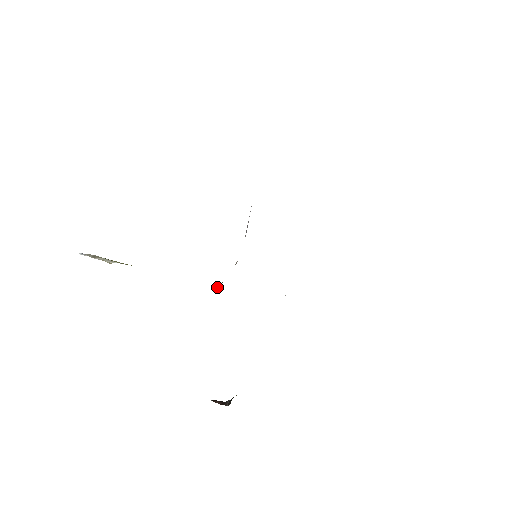
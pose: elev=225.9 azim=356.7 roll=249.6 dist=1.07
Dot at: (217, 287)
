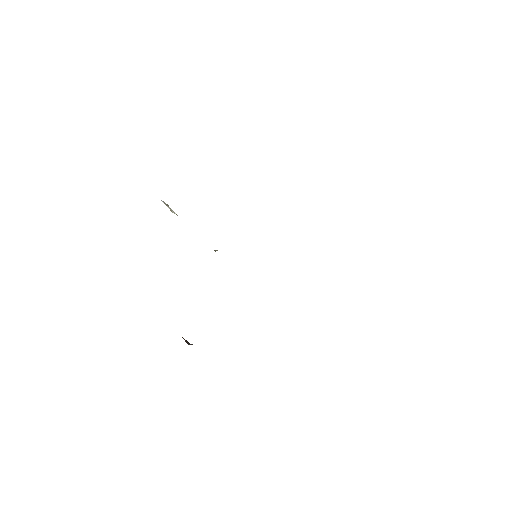
Dot at: occluded
